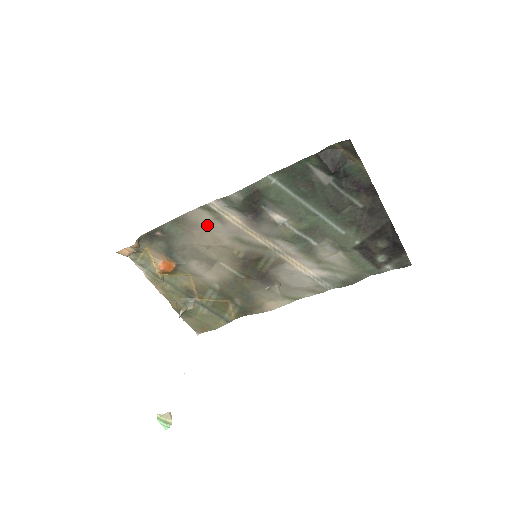
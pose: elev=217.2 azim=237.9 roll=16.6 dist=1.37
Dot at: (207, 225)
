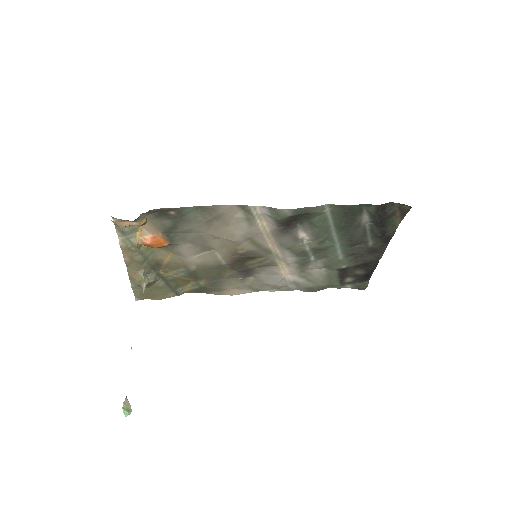
Dot at: (231, 220)
